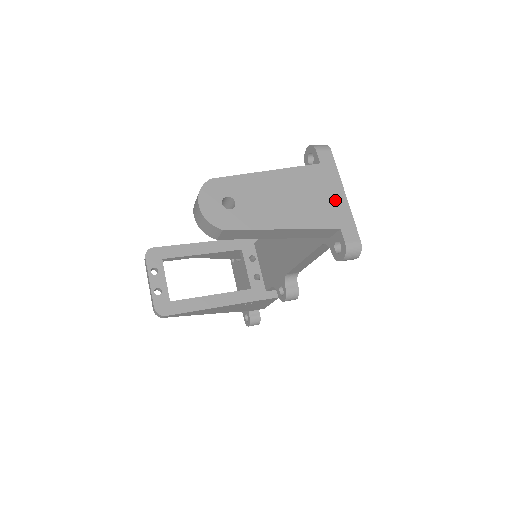
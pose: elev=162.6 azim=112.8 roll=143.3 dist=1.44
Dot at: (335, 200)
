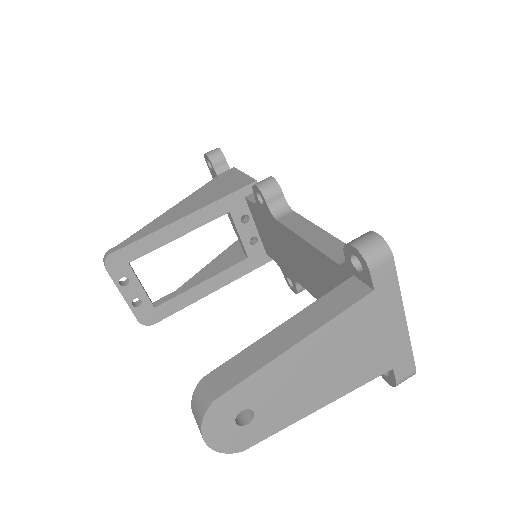
Dot at: (390, 335)
